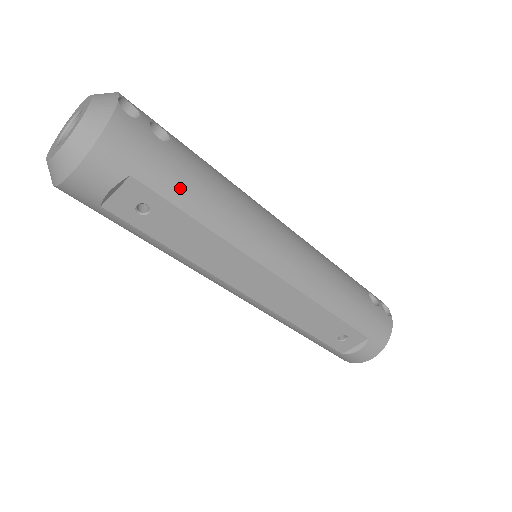
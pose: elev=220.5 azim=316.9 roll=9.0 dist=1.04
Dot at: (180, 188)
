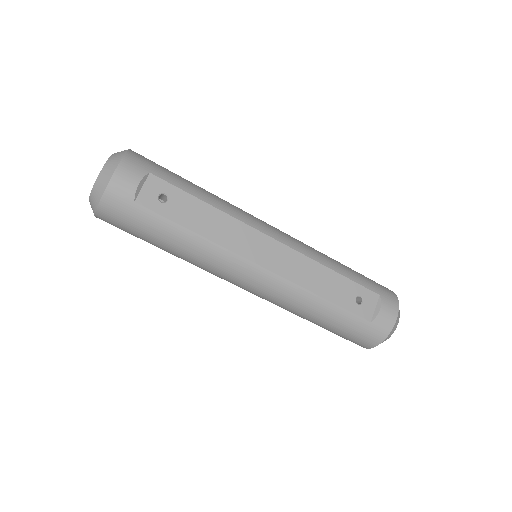
Dot at: (183, 182)
